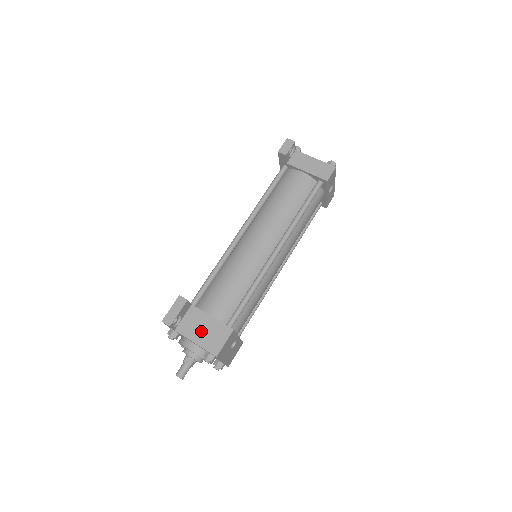
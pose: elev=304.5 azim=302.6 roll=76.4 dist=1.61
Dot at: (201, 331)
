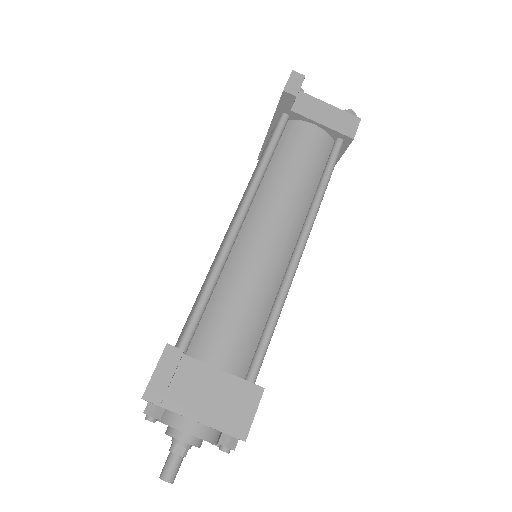
Dot at: (209, 400)
